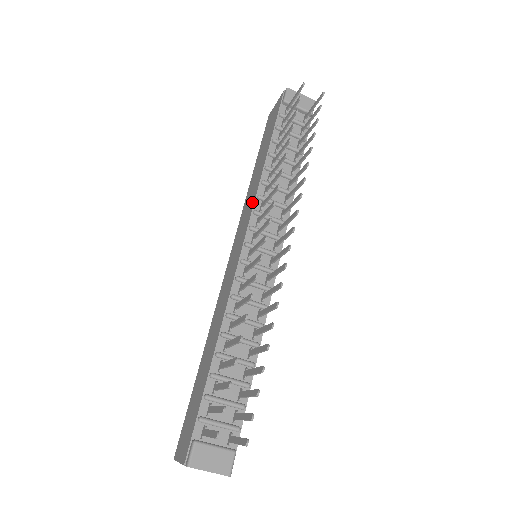
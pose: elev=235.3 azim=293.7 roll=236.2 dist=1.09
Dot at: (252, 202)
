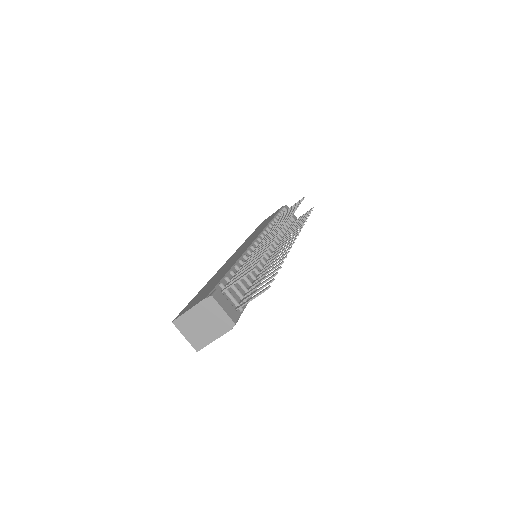
Dot at: (261, 230)
